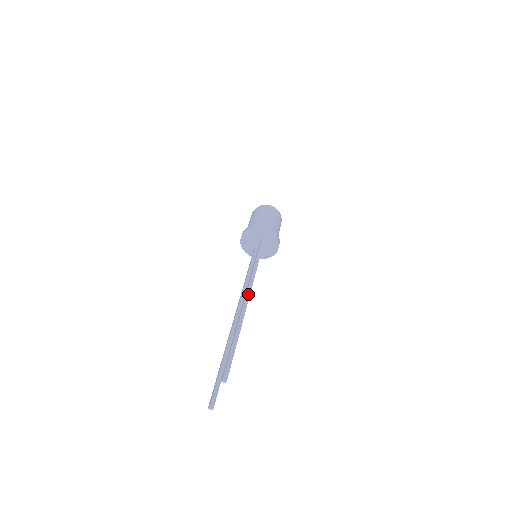
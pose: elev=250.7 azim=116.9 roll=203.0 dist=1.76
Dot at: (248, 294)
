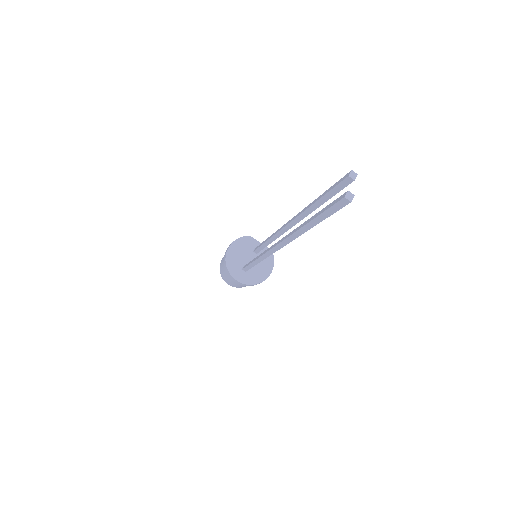
Dot at: occluded
